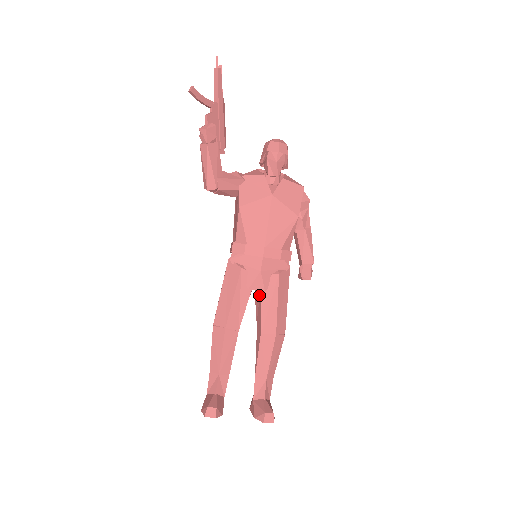
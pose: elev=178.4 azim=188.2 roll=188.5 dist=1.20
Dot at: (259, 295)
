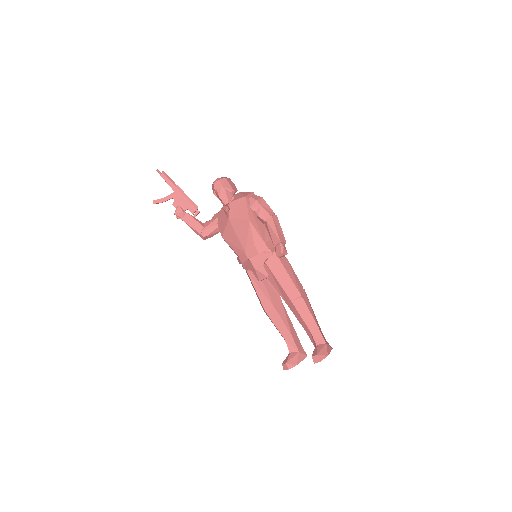
Dot at: occluded
